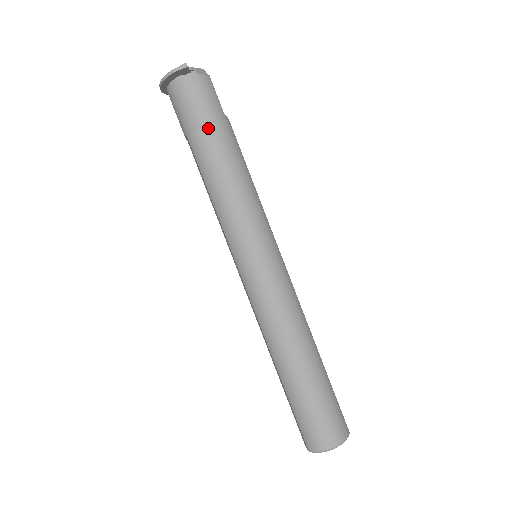
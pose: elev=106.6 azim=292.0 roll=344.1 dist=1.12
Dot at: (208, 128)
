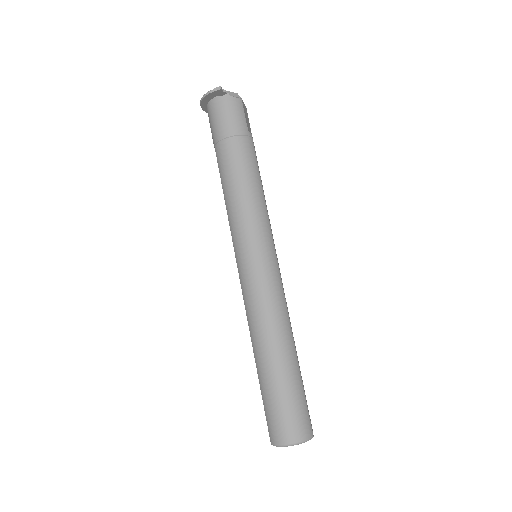
Dot at: (231, 140)
